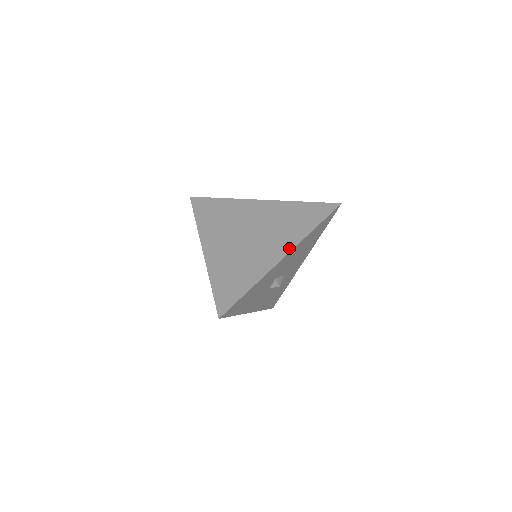
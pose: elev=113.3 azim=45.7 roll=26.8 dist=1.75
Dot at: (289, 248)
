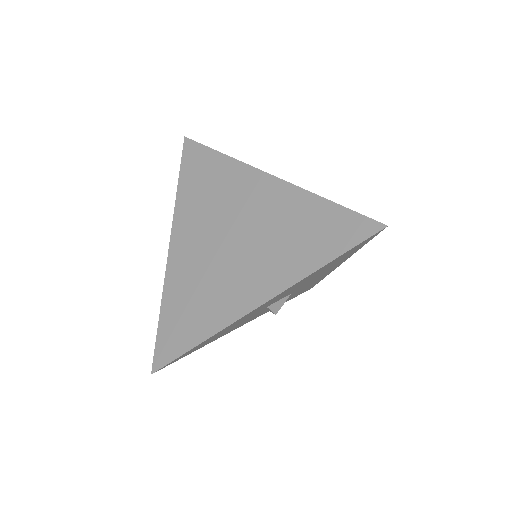
Dot at: (270, 292)
